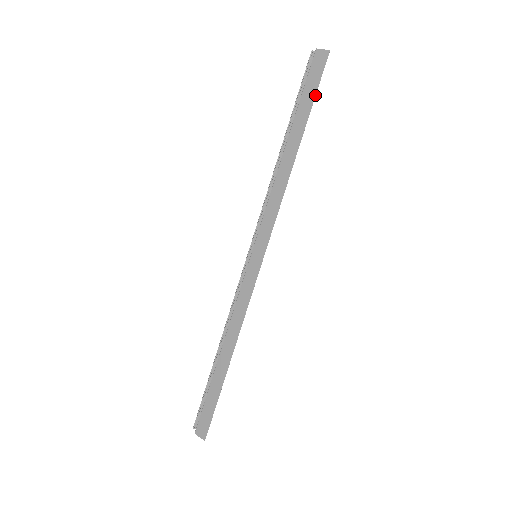
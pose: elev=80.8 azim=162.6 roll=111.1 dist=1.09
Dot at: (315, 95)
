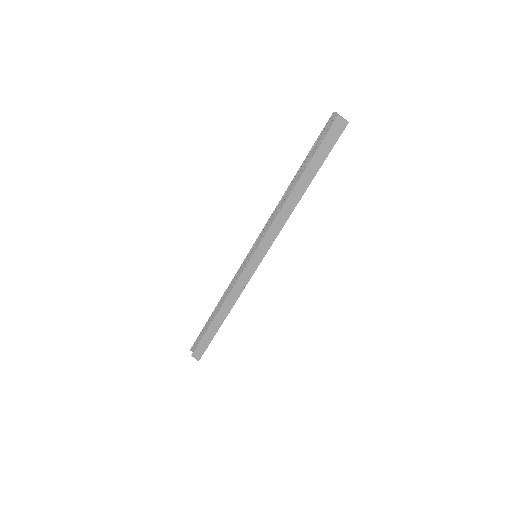
Dot at: (328, 154)
